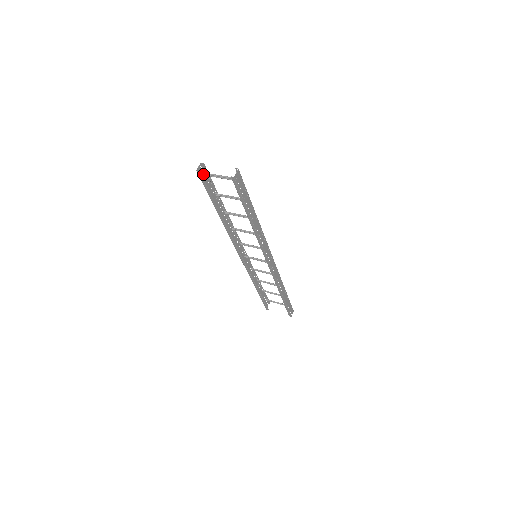
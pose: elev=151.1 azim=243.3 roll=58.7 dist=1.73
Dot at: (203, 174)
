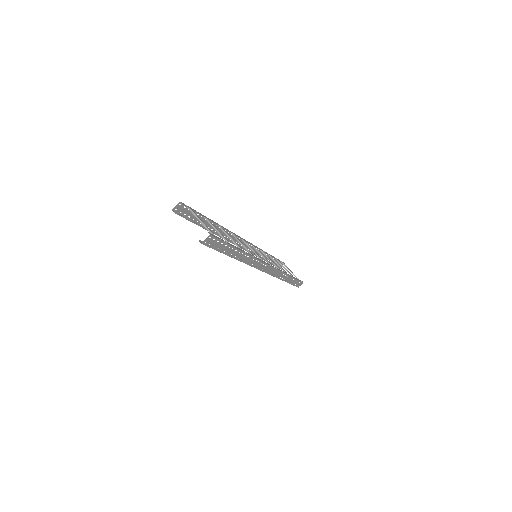
Dot at: (184, 208)
